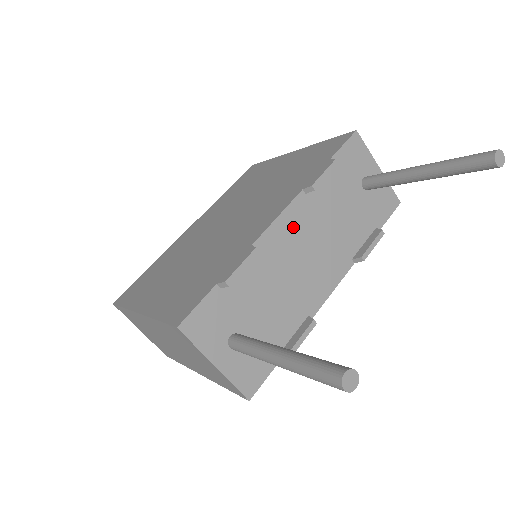
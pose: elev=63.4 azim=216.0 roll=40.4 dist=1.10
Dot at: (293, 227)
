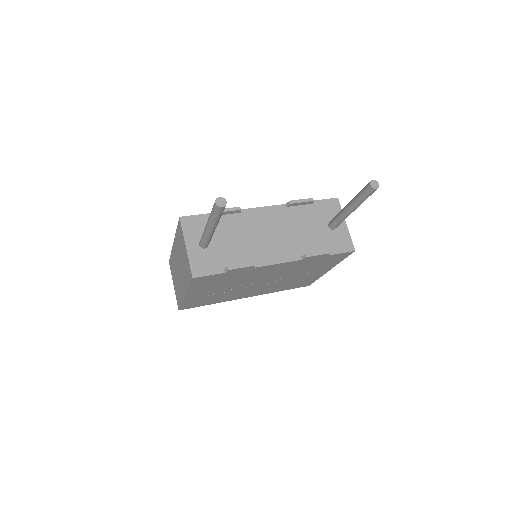
Dot at: (270, 217)
